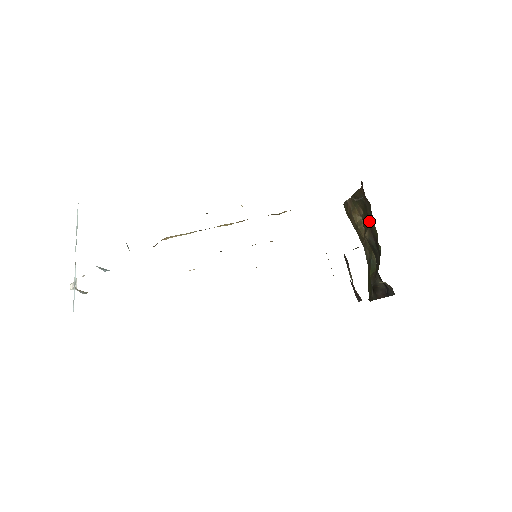
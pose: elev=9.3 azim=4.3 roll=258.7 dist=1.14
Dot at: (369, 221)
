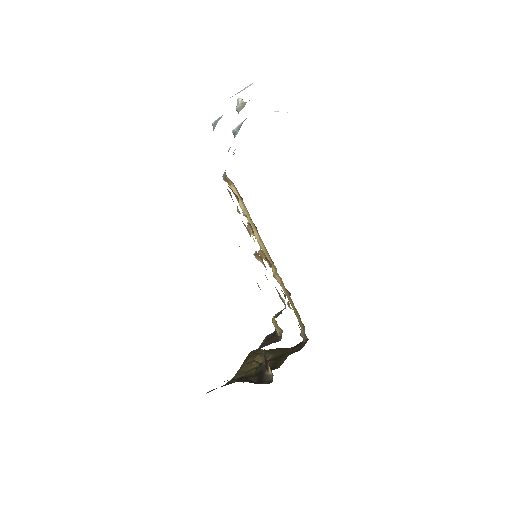
Dot at: (280, 358)
